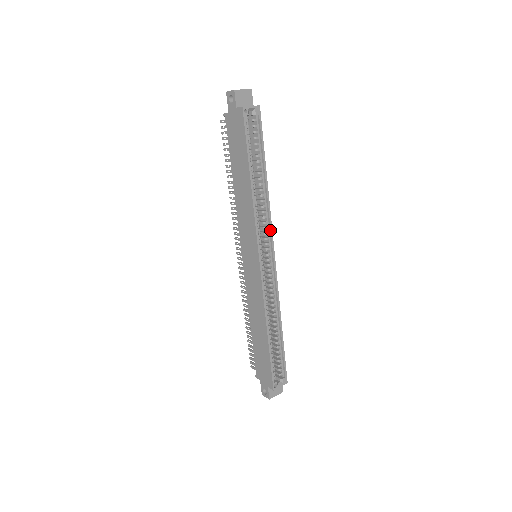
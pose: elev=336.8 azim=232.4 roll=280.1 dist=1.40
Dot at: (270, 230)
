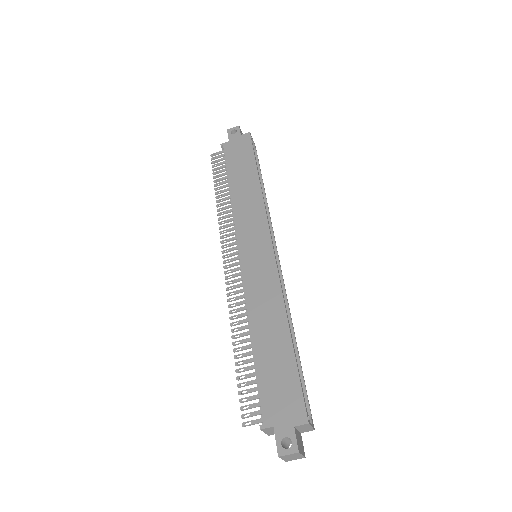
Dot at: (272, 231)
